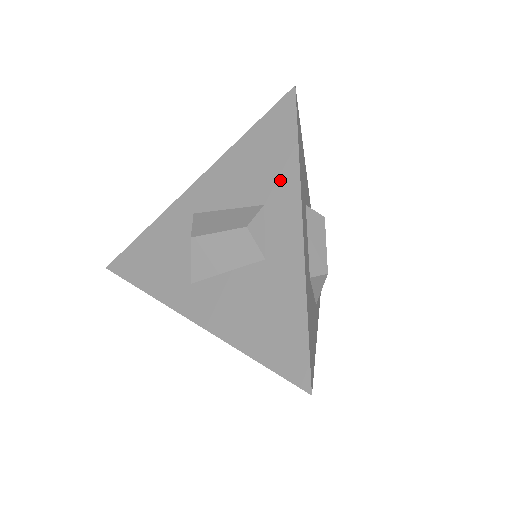
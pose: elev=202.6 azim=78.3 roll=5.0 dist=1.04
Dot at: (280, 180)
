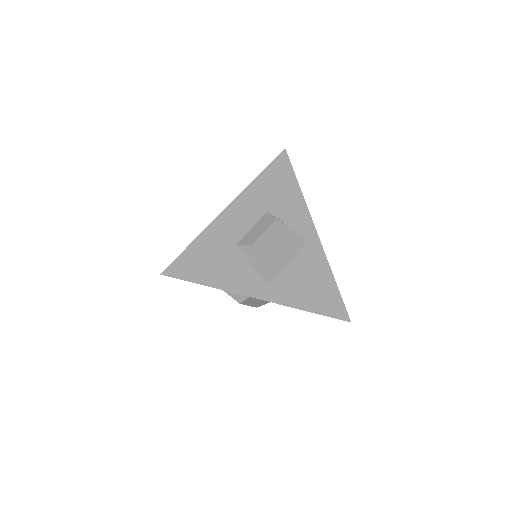
Dot at: occluded
